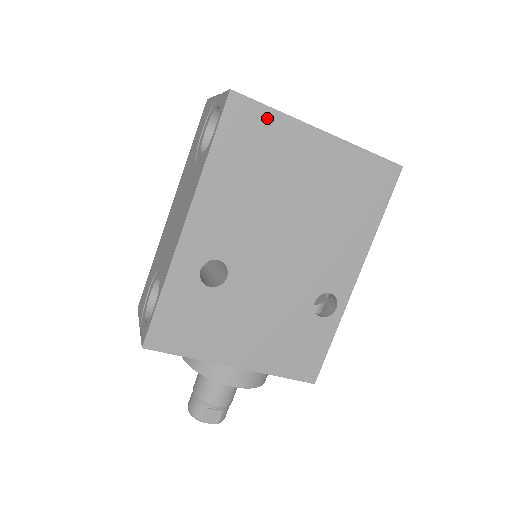
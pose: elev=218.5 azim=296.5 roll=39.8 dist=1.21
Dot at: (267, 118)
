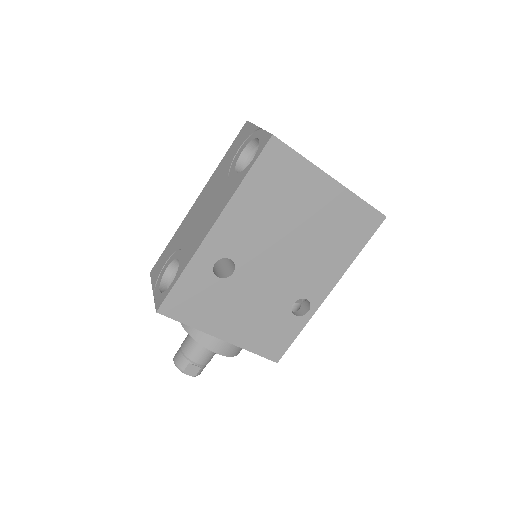
Dot at: (294, 161)
